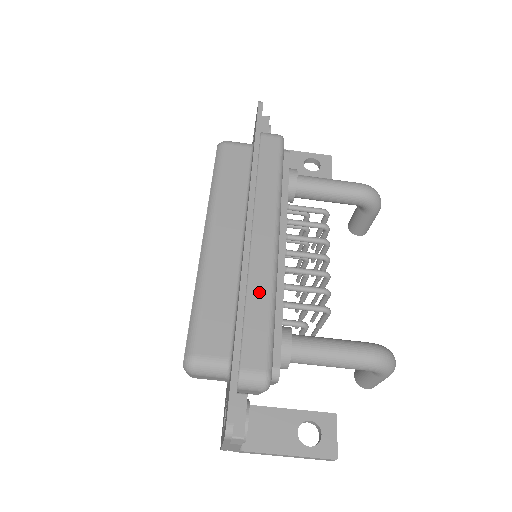
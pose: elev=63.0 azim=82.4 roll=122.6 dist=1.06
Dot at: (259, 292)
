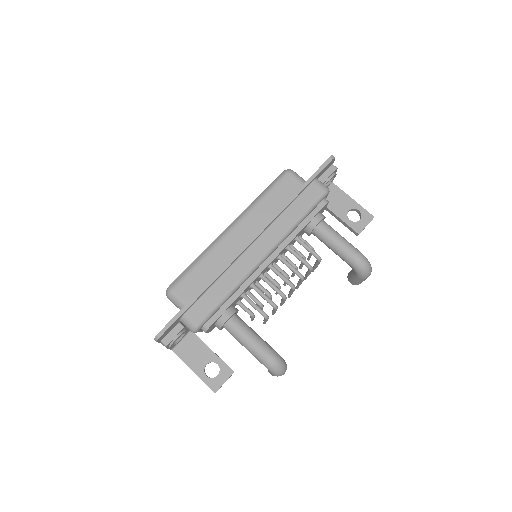
Dot at: (228, 281)
